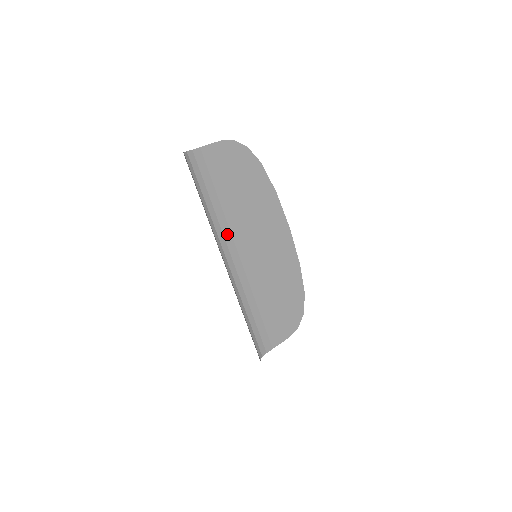
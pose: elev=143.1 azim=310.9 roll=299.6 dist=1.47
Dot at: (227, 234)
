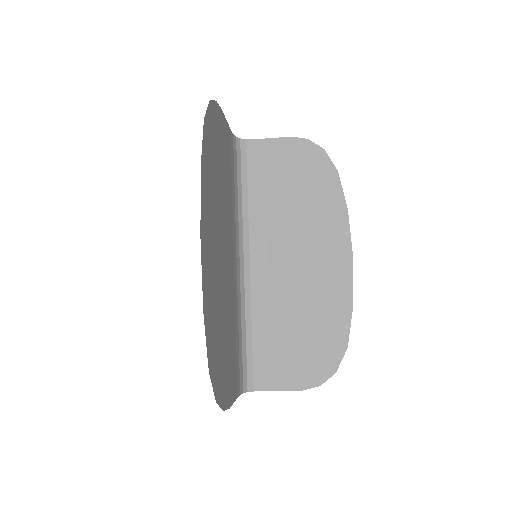
Dot at: (262, 235)
